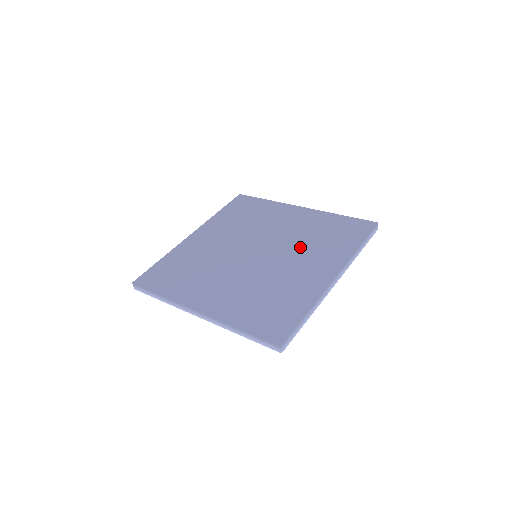
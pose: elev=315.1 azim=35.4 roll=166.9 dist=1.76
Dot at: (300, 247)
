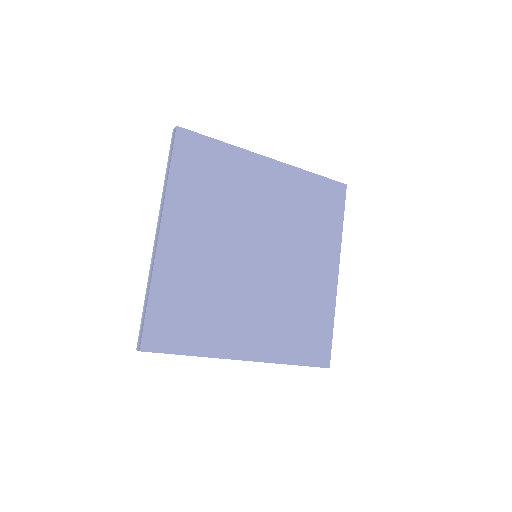
Dot at: (298, 237)
